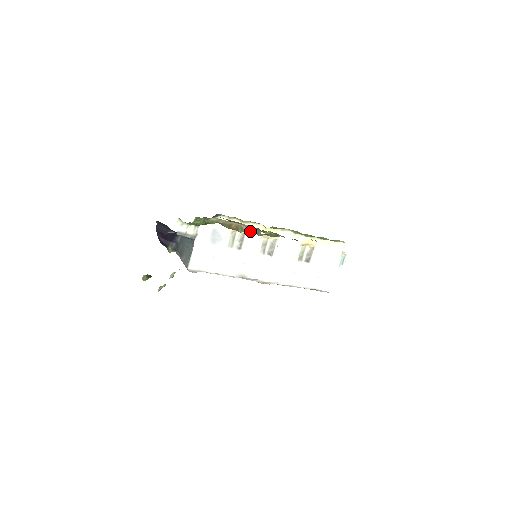
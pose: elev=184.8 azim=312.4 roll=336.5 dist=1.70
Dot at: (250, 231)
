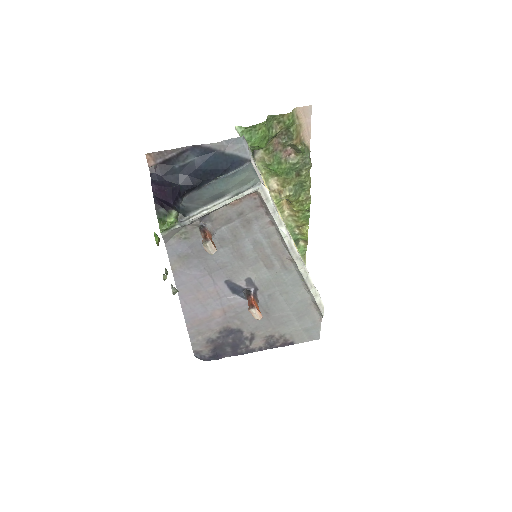
Dot at: (270, 195)
